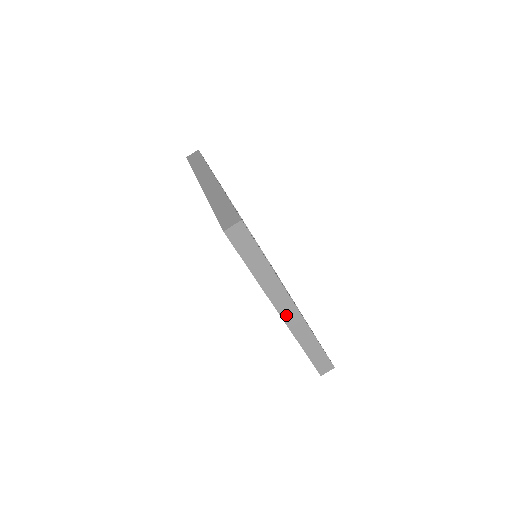
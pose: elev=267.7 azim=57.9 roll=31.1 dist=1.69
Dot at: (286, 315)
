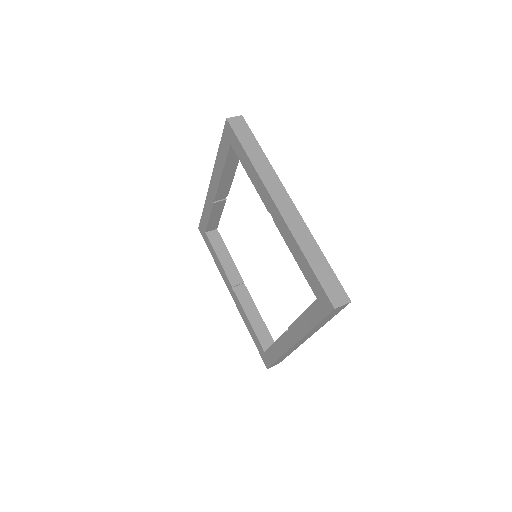
Dot at: (284, 210)
